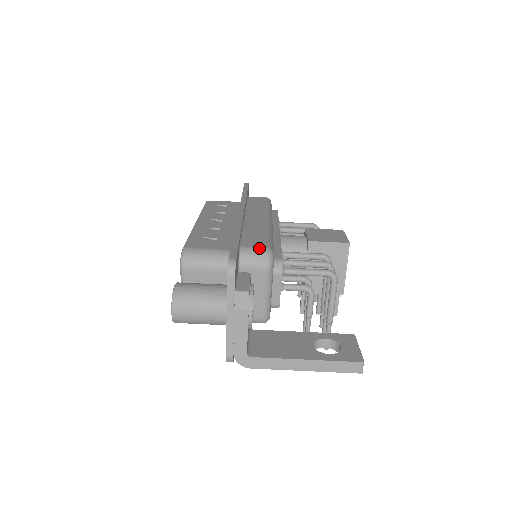
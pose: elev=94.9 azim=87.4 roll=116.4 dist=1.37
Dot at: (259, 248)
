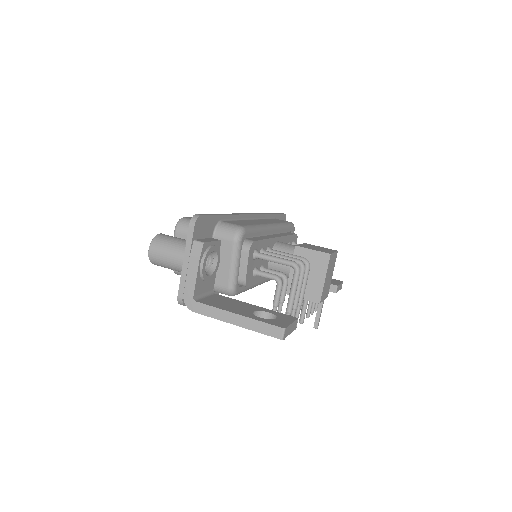
Dot at: (234, 225)
